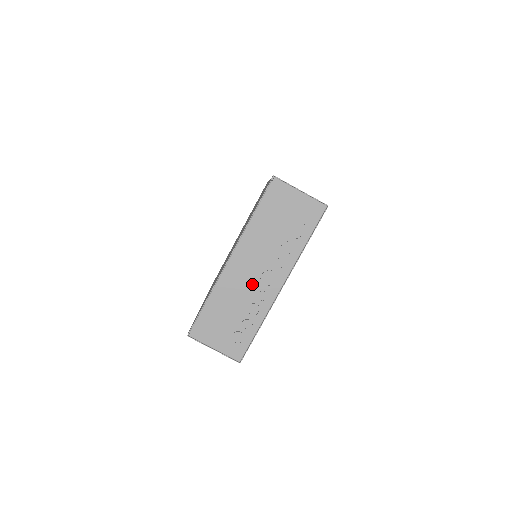
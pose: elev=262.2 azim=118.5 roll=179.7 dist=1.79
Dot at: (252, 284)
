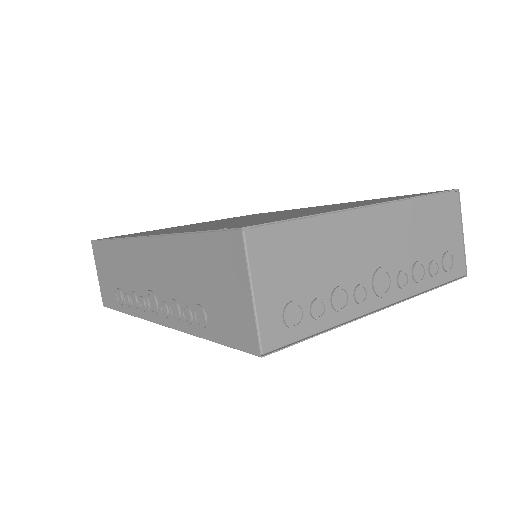
Dot at: (365, 265)
